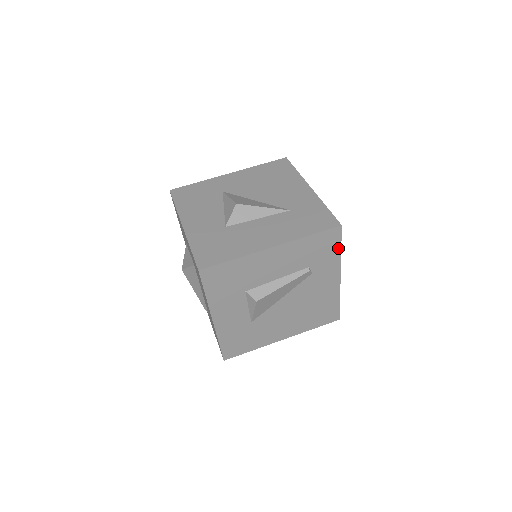
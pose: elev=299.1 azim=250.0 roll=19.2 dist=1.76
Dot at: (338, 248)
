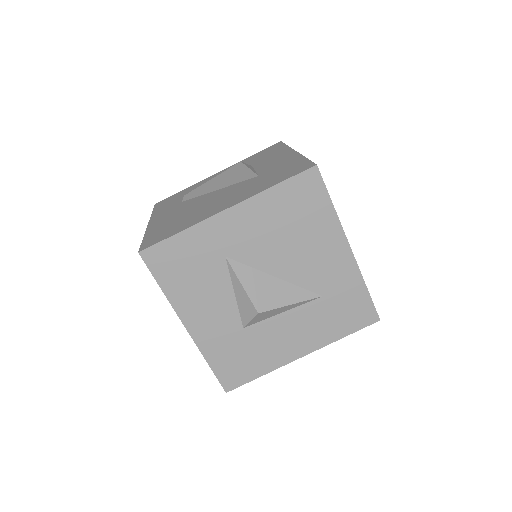
Dot at: occluded
